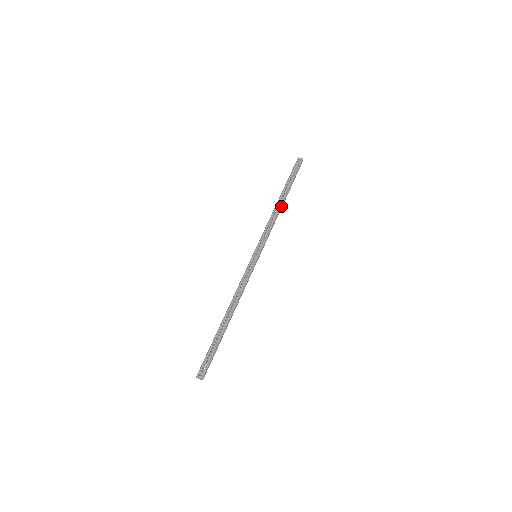
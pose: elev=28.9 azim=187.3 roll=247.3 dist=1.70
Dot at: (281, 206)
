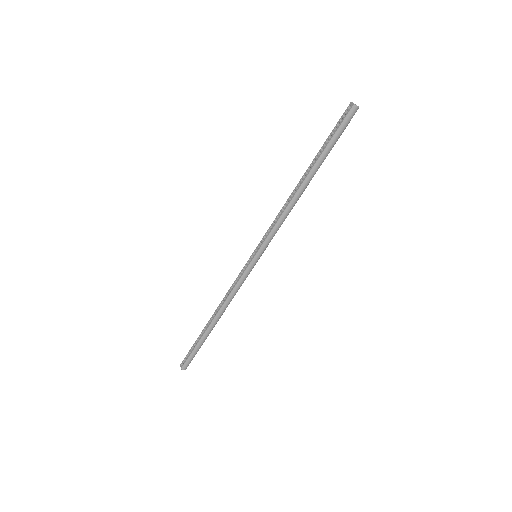
Dot at: (300, 190)
